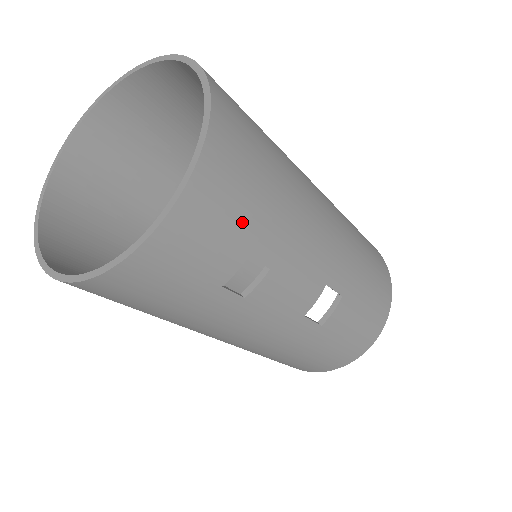
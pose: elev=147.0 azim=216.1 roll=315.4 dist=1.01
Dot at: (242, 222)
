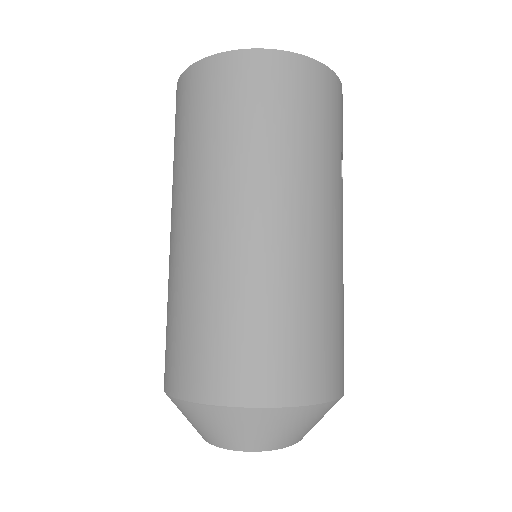
Dot at: occluded
